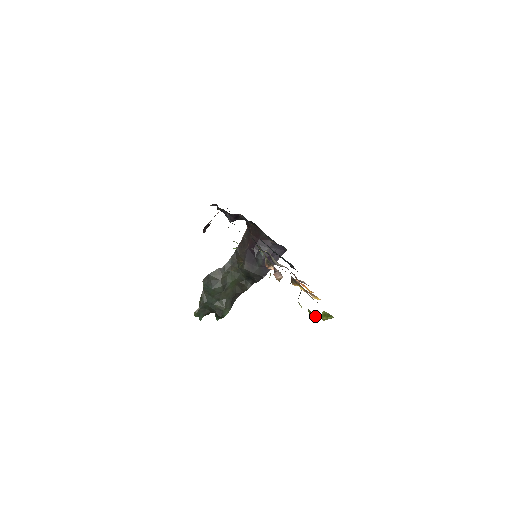
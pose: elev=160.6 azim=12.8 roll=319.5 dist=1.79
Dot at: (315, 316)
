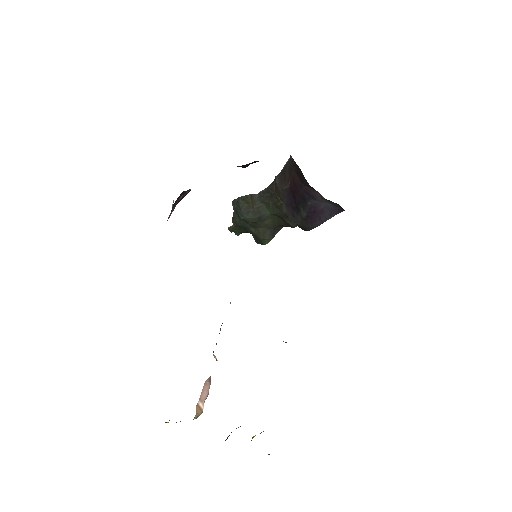
Dot at: occluded
